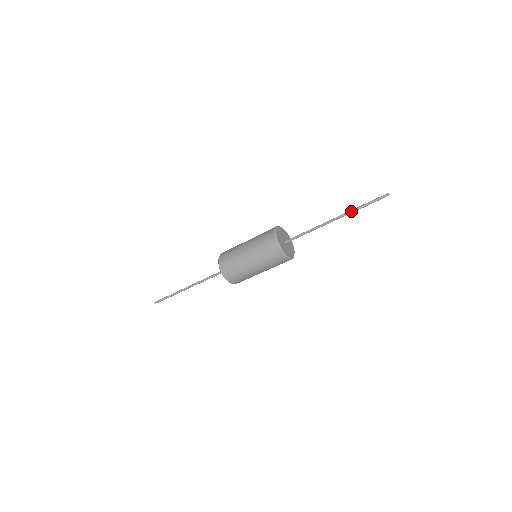
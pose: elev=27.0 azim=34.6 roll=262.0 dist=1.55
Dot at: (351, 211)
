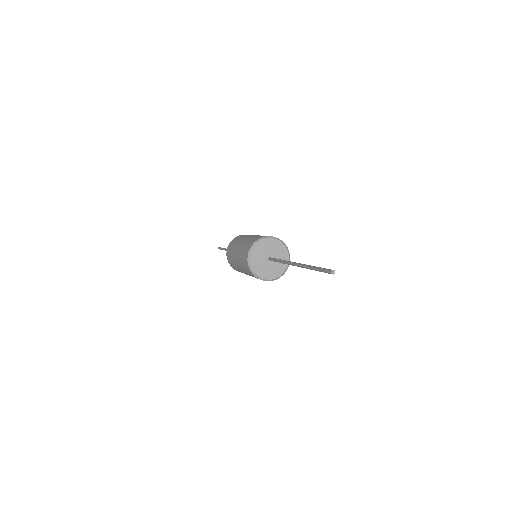
Dot at: (305, 266)
